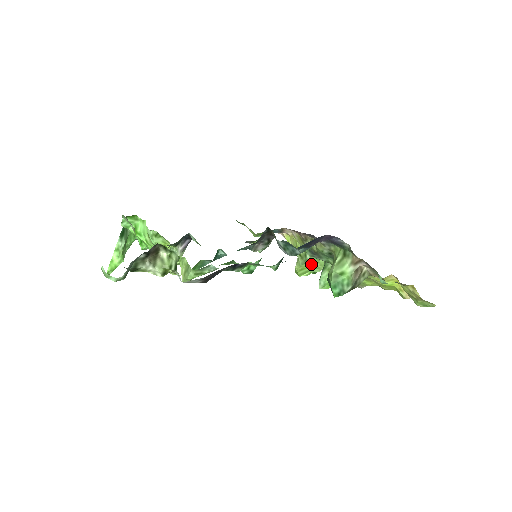
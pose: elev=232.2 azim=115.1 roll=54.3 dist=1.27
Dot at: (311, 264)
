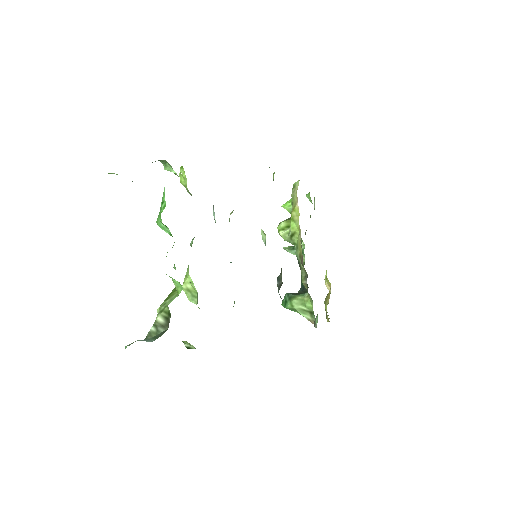
Dot at: occluded
